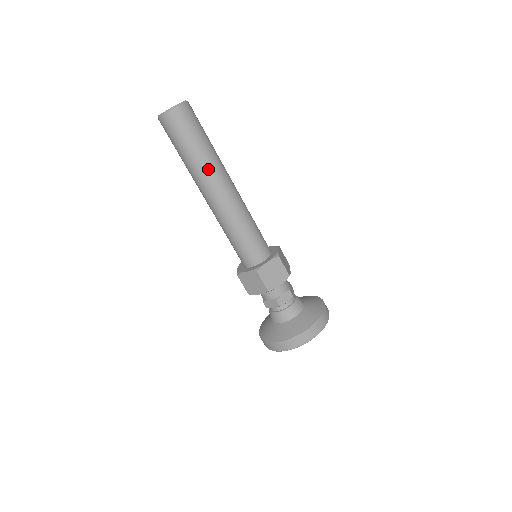
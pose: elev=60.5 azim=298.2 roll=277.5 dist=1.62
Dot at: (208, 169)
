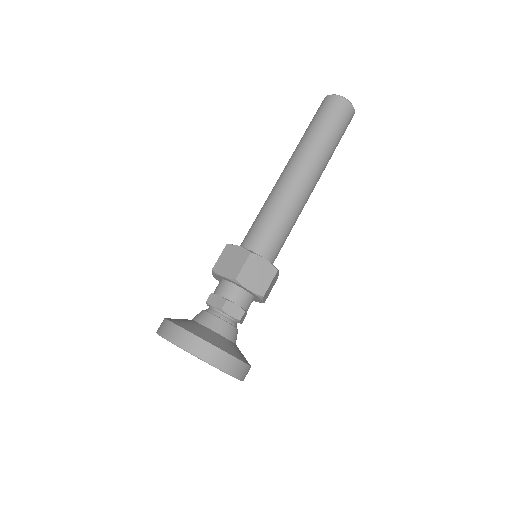
Dot at: (316, 153)
